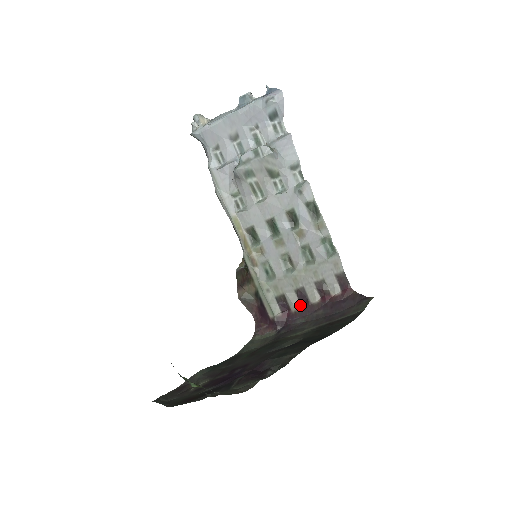
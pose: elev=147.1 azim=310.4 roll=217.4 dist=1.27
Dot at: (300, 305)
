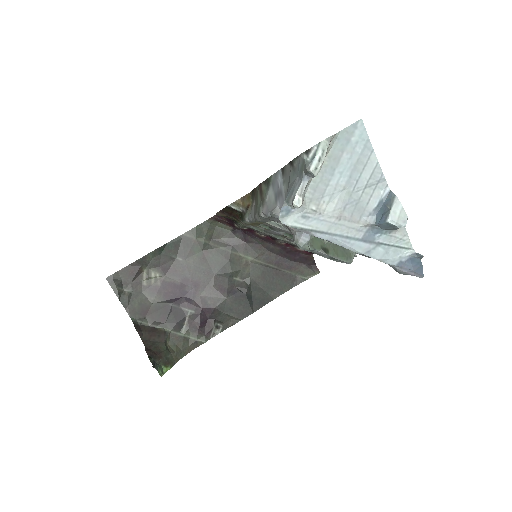
Dot at: (266, 236)
